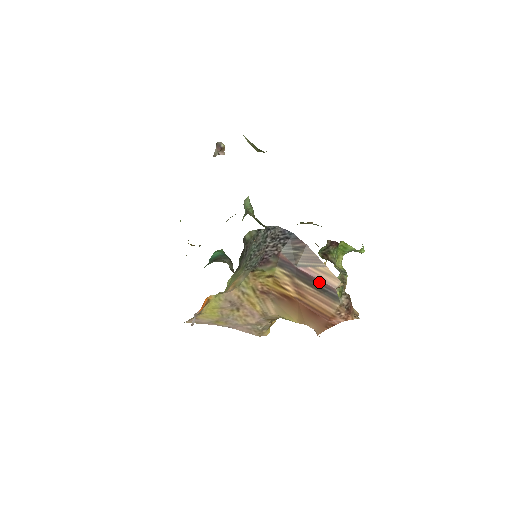
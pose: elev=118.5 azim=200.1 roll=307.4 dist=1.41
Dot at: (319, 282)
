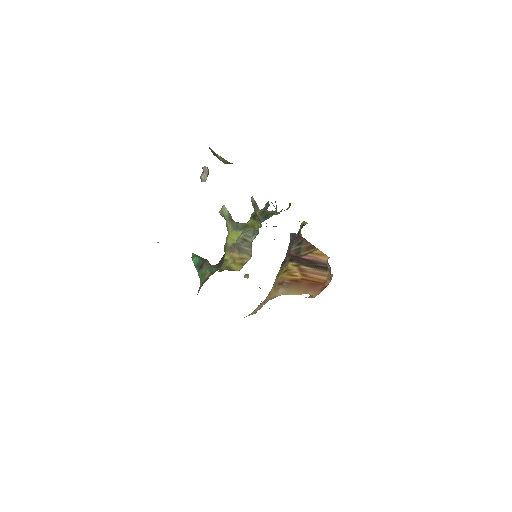
Dot at: (316, 262)
